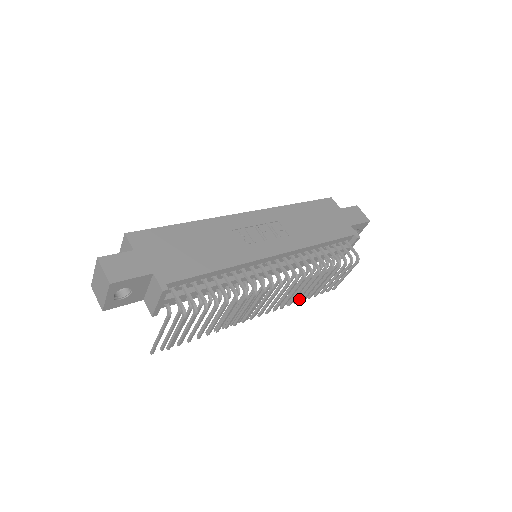
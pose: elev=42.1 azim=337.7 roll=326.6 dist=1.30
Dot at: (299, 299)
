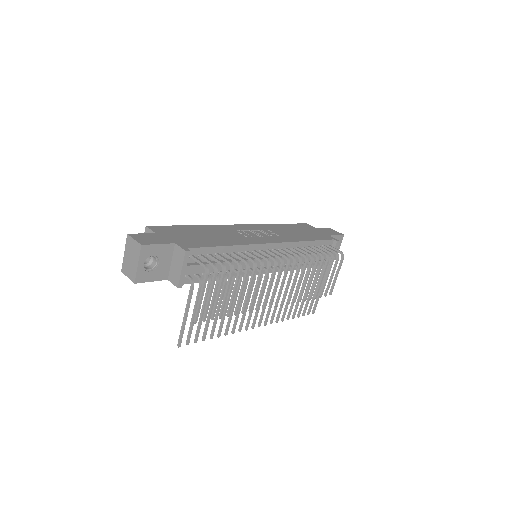
Dot at: (302, 295)
